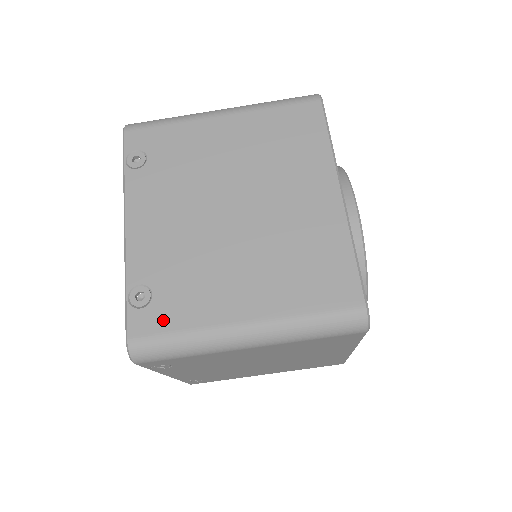
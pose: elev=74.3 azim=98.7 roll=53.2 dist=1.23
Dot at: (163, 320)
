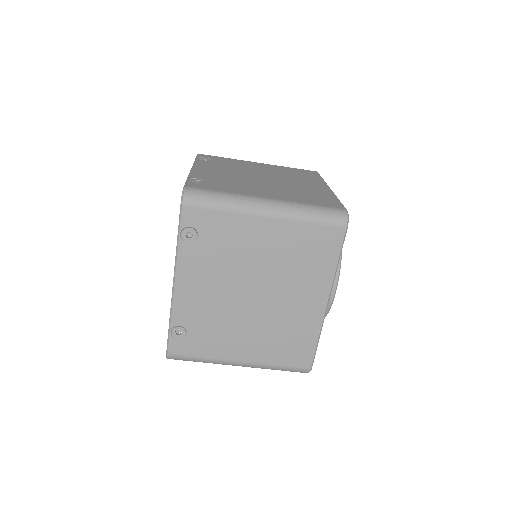
Dot at: (191, 349)
